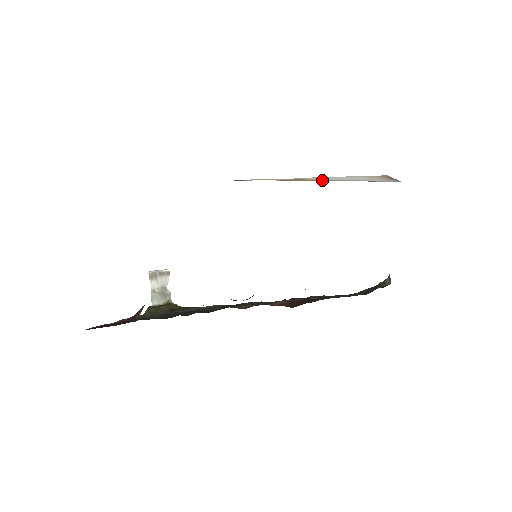
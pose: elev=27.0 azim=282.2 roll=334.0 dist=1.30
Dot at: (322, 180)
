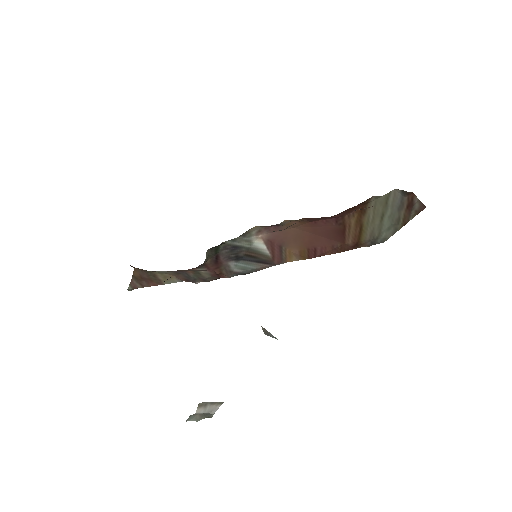
Dot at: occluded
